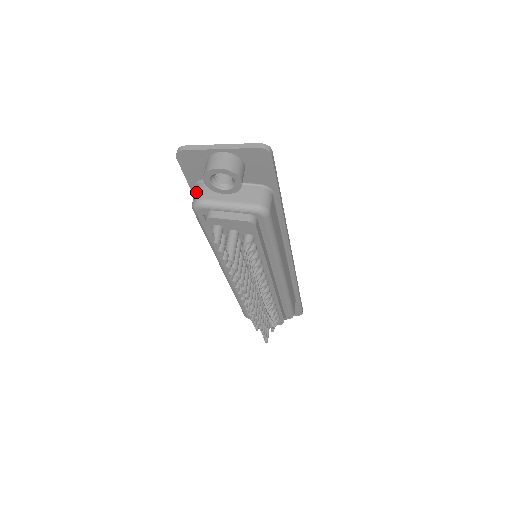
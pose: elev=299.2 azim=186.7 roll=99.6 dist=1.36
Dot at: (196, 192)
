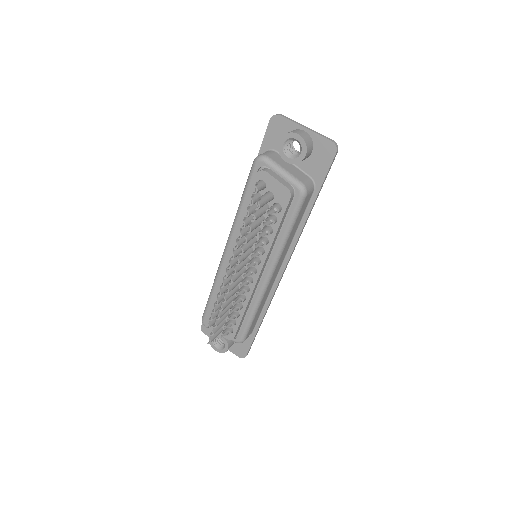
Dot at: occluded
